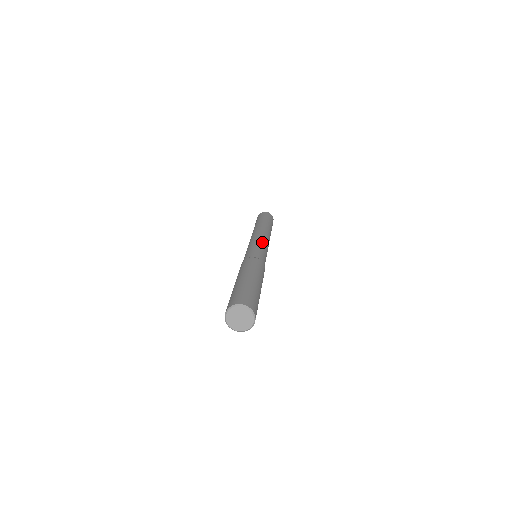
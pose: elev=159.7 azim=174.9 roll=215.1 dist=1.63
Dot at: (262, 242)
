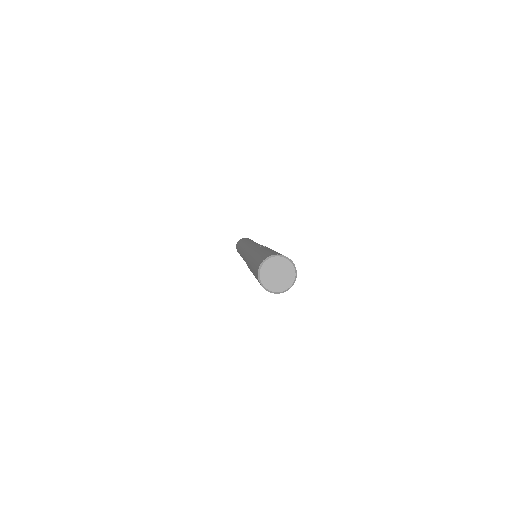
Dot at: occluded
